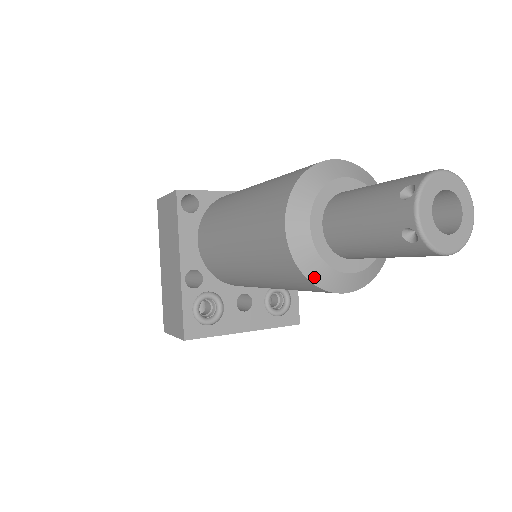
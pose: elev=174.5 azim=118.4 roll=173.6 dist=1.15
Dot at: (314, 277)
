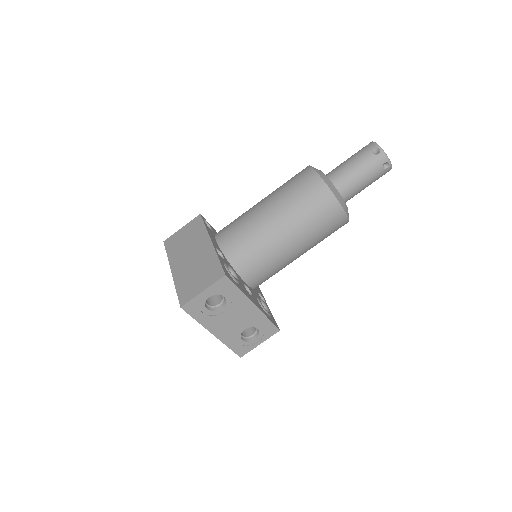
Dot at: (332, 190)
